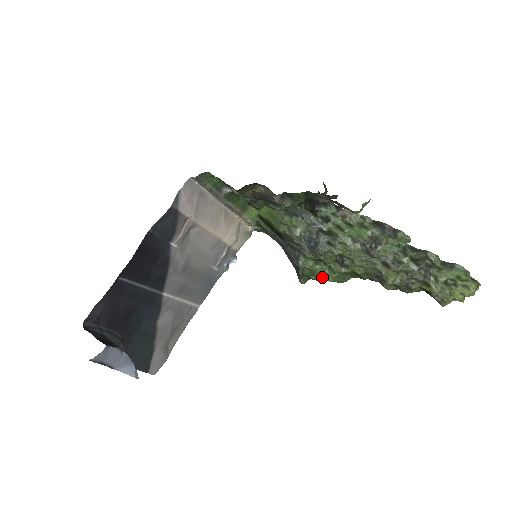
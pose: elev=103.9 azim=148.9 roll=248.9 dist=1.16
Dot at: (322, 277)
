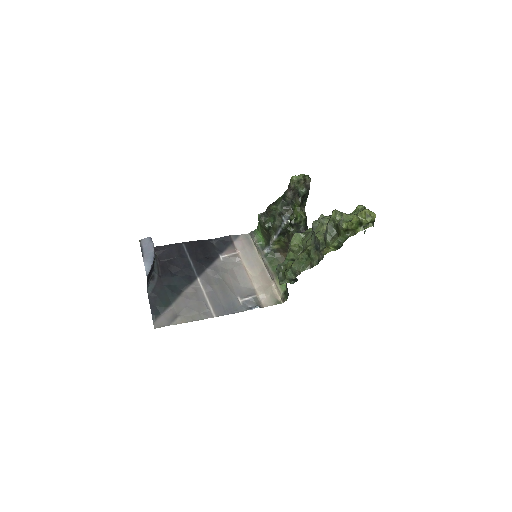
Dot at: (290, 268)
